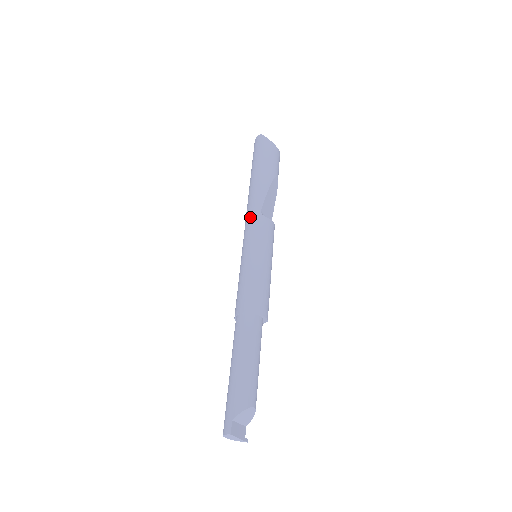
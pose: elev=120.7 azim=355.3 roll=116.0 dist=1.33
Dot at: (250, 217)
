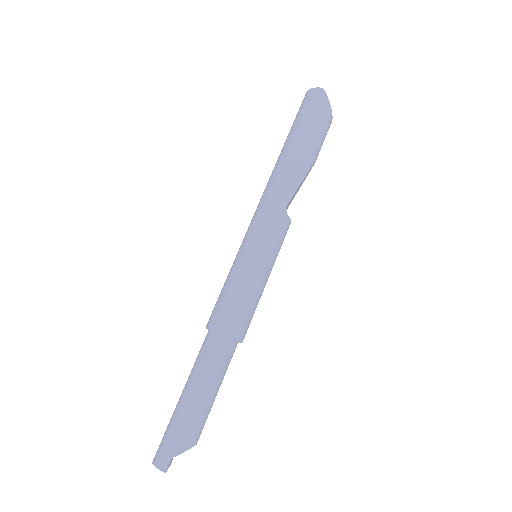
Dot at: (271, 207)
